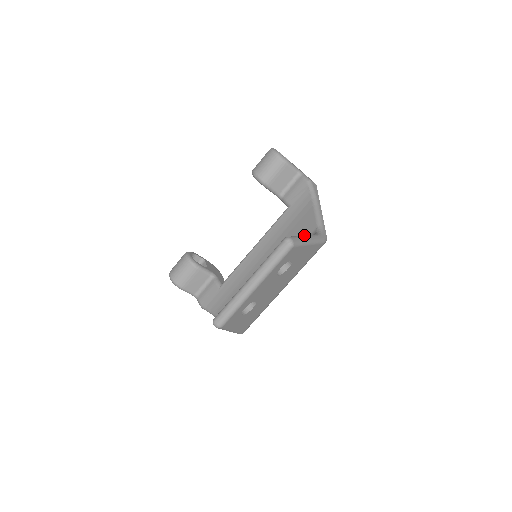
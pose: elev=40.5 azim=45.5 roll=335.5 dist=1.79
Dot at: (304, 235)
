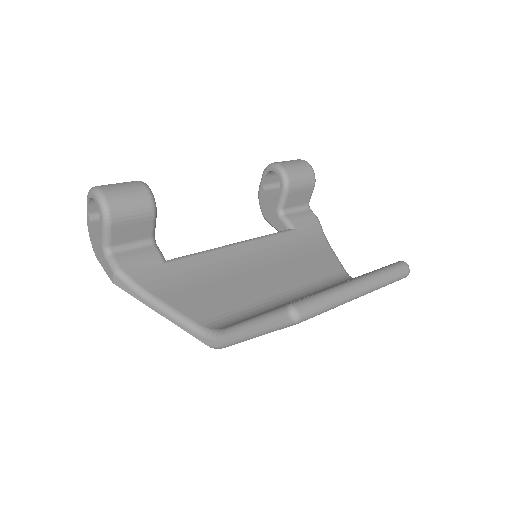
Dot at: occluded
